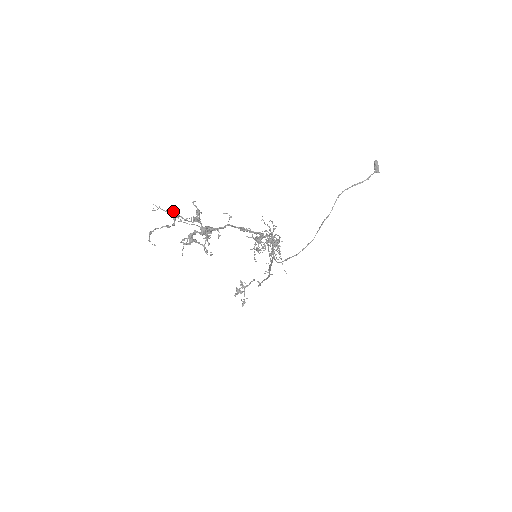
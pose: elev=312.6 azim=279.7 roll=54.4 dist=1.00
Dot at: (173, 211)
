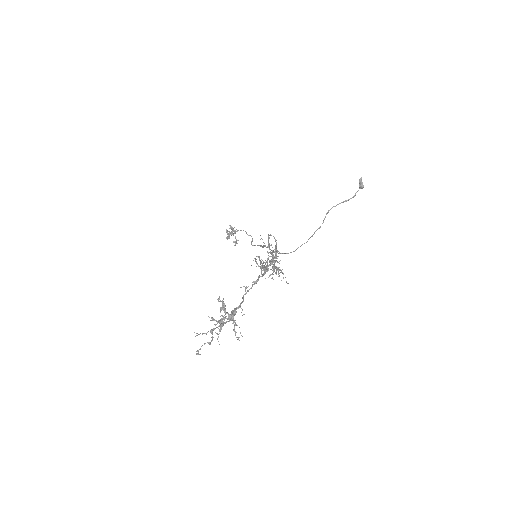
Dot at: (210, 330)
